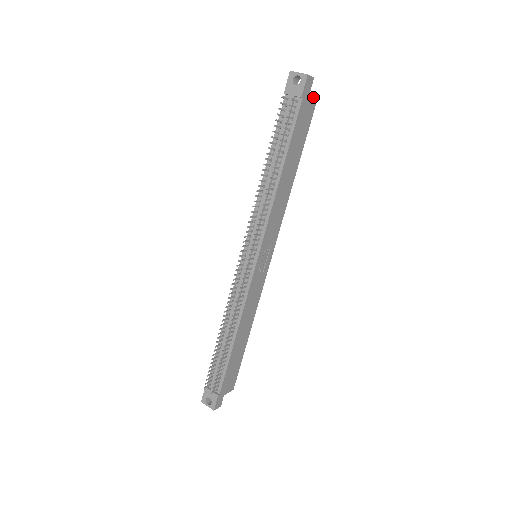
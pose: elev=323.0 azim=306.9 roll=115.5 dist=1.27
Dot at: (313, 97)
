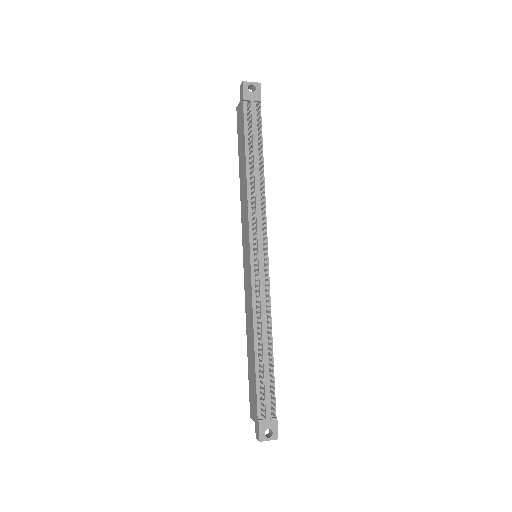
Dot at: occluded
